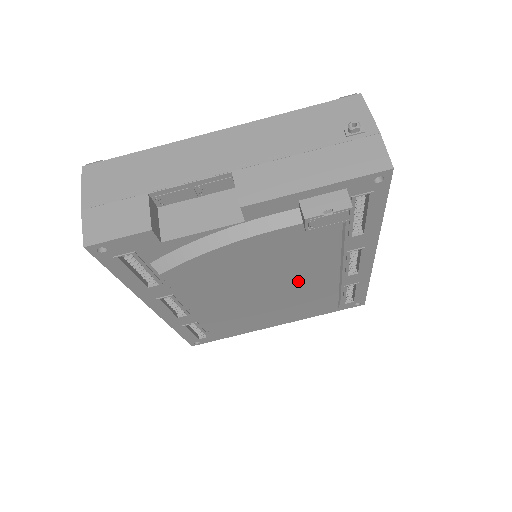
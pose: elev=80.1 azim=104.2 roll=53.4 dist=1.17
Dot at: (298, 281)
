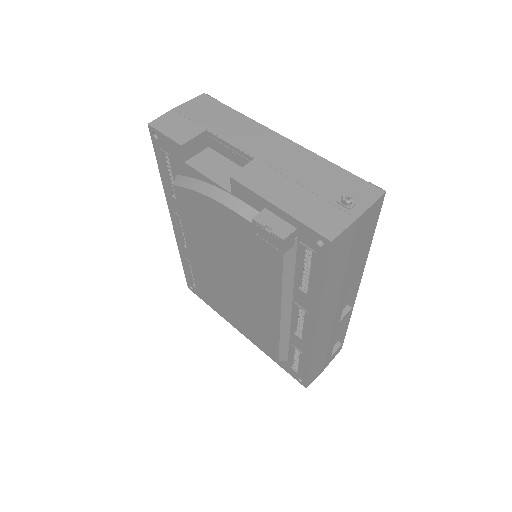
Dot at: (252, 290)
